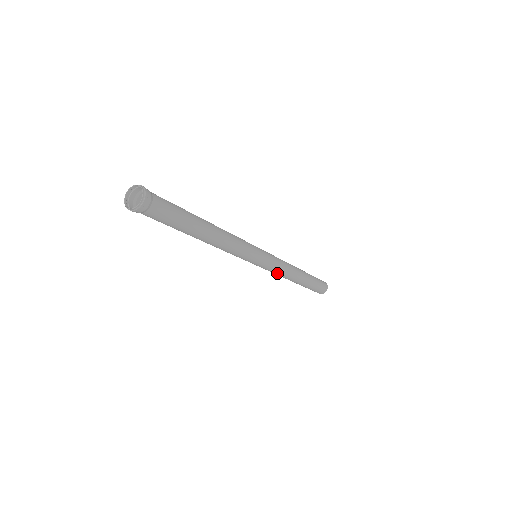
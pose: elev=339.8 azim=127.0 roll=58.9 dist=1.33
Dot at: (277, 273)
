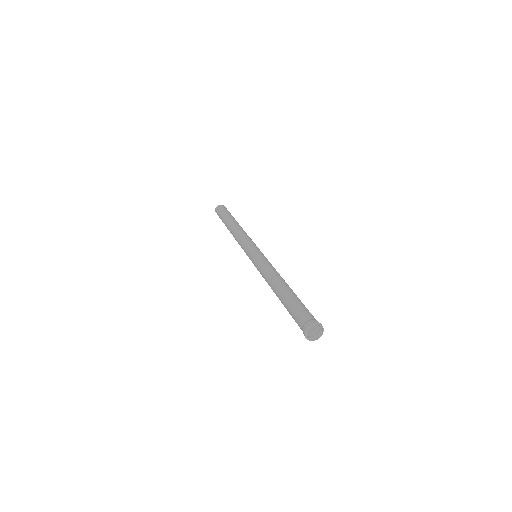
Dot at: occluded
